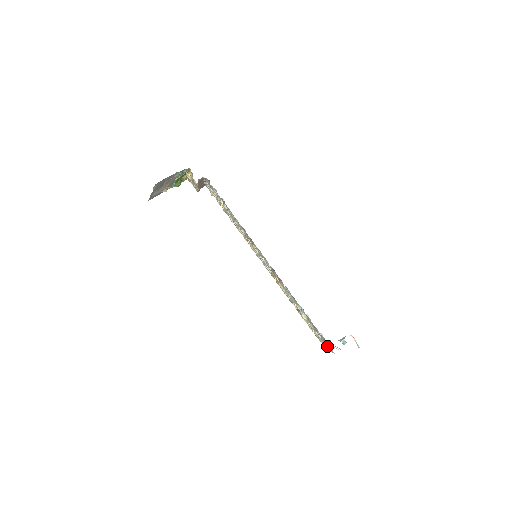
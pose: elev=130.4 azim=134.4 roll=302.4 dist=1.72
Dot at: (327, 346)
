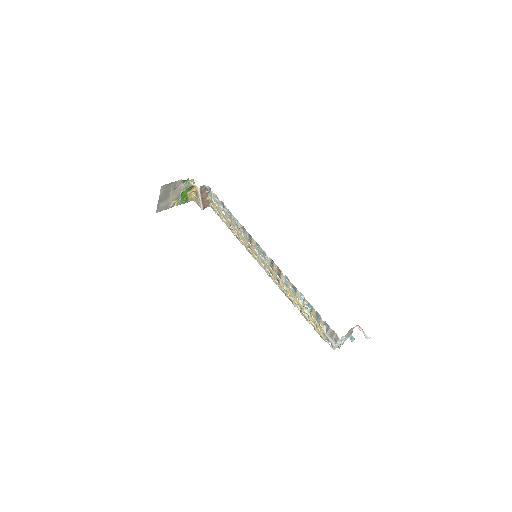
Dot at: (334, 340)
